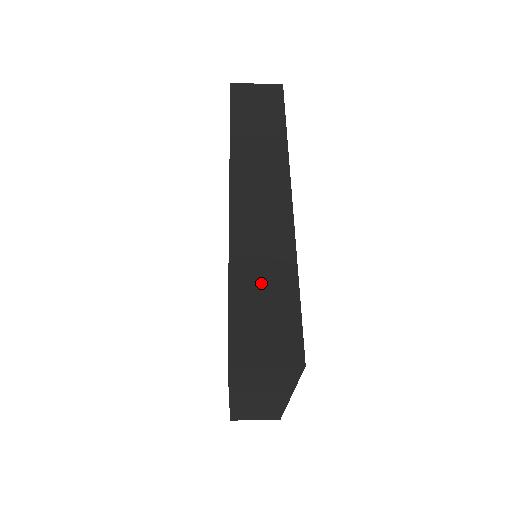
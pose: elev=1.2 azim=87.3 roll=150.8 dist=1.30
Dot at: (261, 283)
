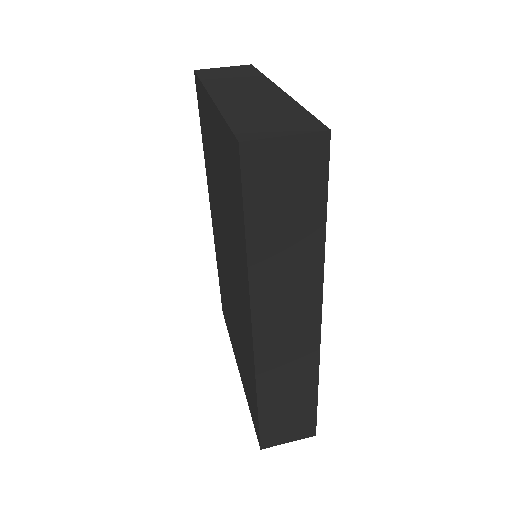
Dot at: (286, 399)
